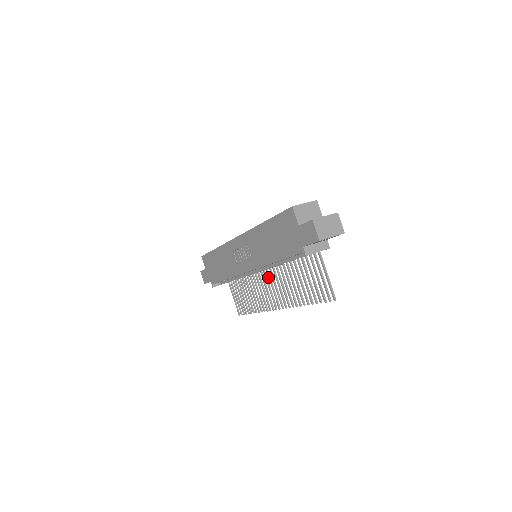
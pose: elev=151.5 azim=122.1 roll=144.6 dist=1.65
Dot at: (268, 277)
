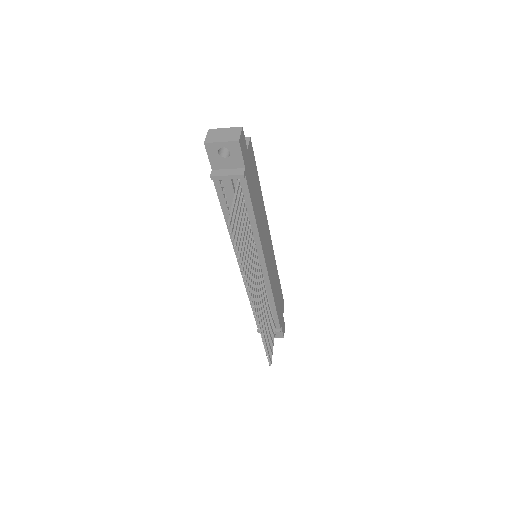
Dot at: (257, 275)
